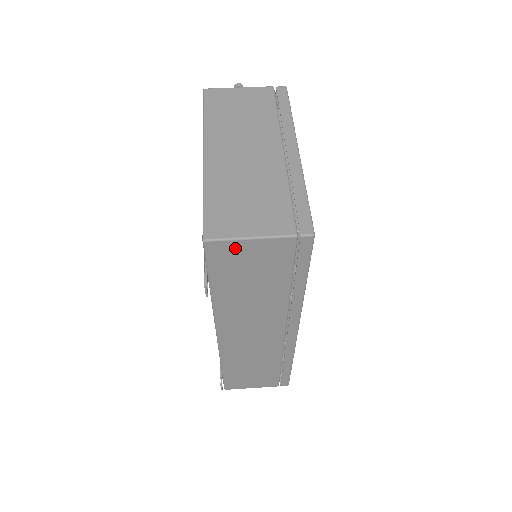
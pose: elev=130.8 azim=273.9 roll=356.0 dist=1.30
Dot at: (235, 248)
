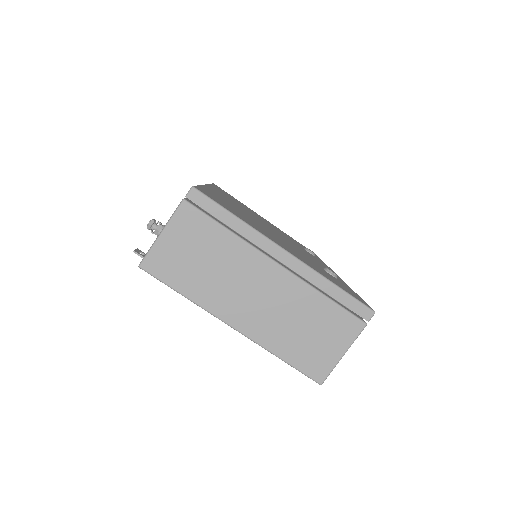
Dot at: occluded
